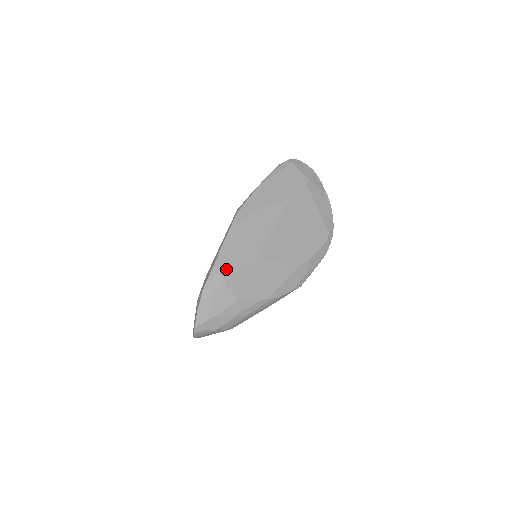
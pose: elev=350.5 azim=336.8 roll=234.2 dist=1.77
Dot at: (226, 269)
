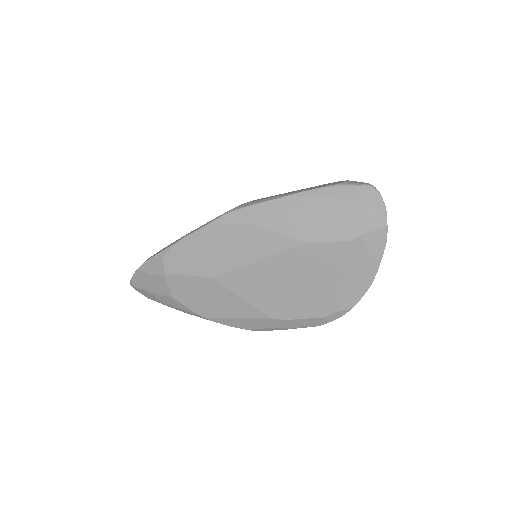
Dot at: (173, 263)
